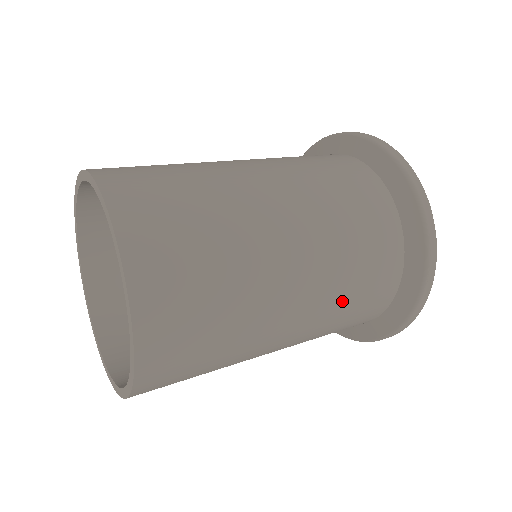
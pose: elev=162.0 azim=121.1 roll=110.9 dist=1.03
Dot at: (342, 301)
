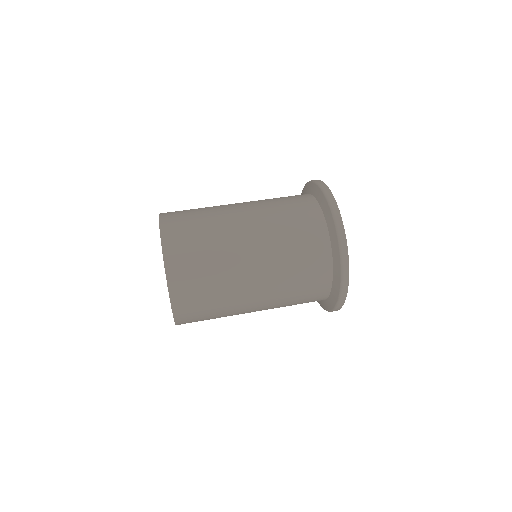
Dot at: (289, 295)
